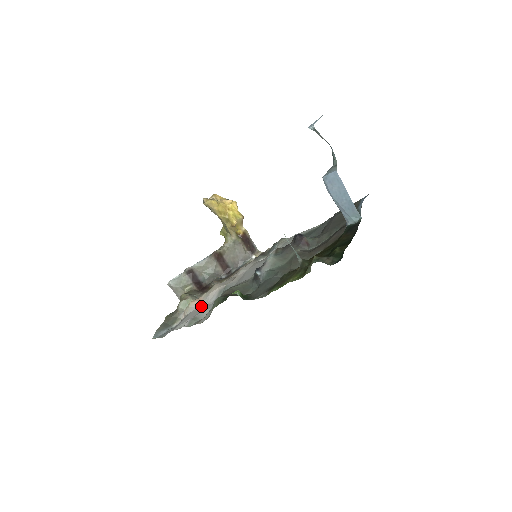
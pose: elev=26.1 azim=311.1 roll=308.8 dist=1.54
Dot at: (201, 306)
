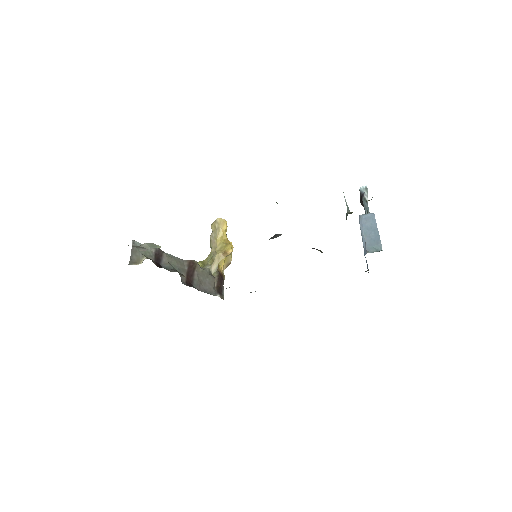
Dot at: occluded
